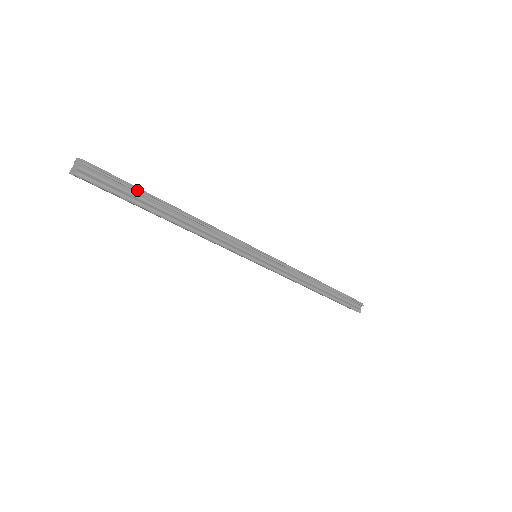
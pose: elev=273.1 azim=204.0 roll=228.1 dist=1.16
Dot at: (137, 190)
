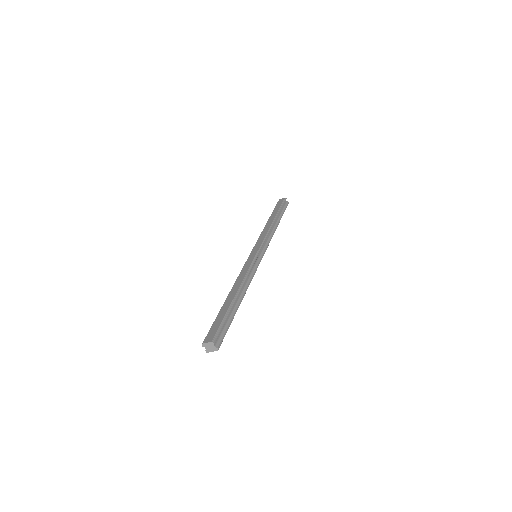
Dot at: (227, 316)
